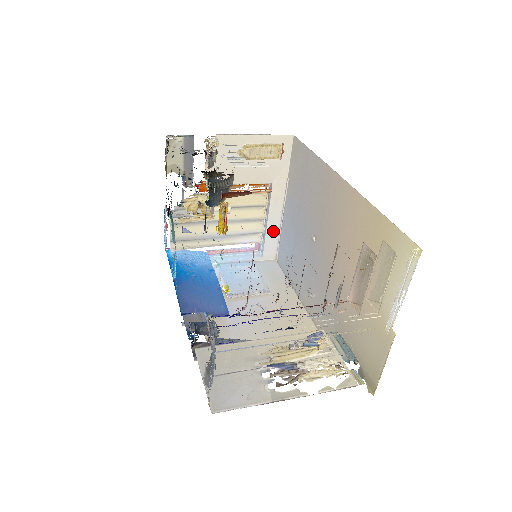
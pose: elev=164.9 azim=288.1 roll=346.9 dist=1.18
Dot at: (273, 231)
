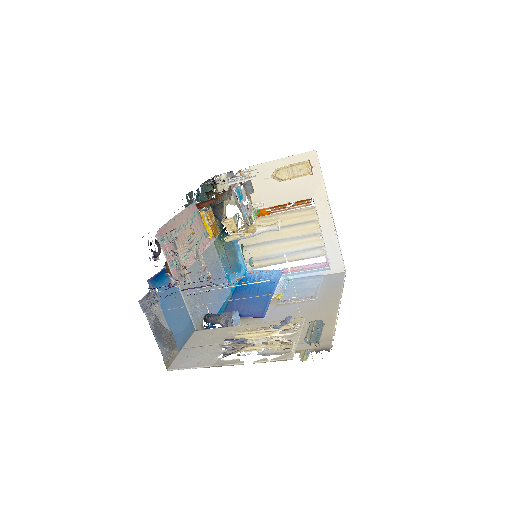
Dot at: (332, 243)
